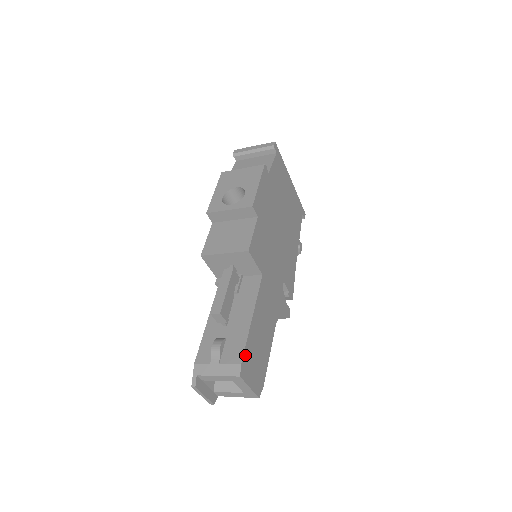
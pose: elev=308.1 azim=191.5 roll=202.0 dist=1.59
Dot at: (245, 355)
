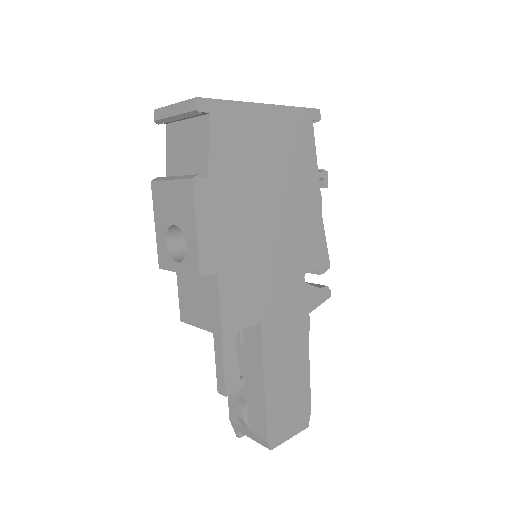
Dot at: (270, 427)
